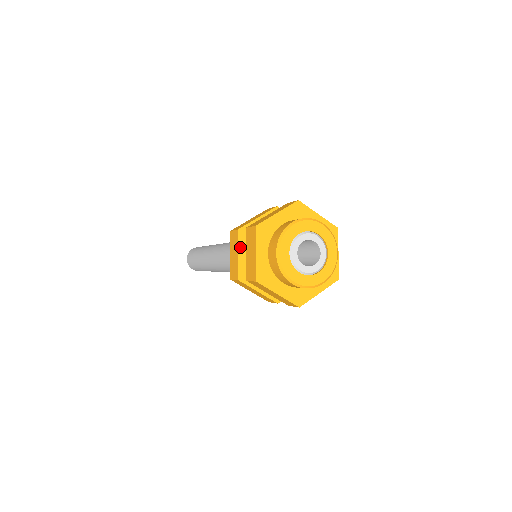
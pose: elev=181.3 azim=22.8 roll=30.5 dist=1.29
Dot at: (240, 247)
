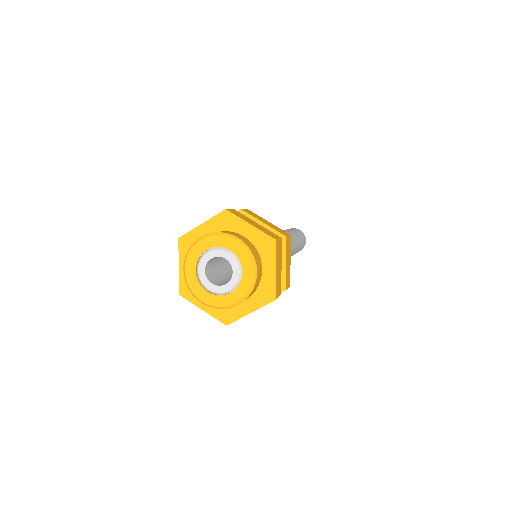
Dot at: occluded
